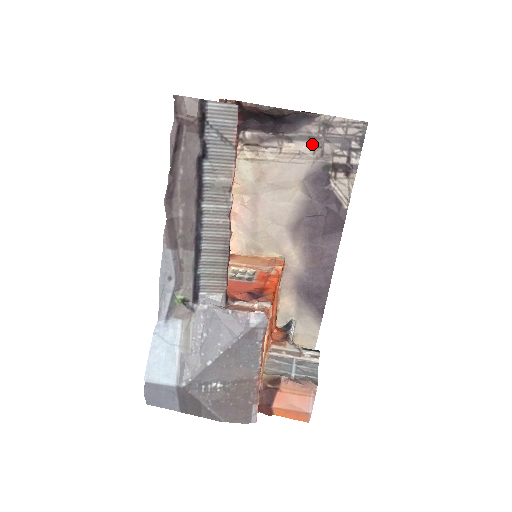
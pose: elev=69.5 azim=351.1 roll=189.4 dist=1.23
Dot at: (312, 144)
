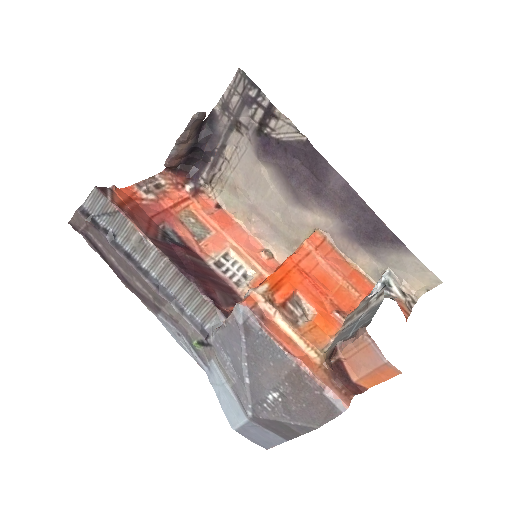
Dot at: (235, 130)
